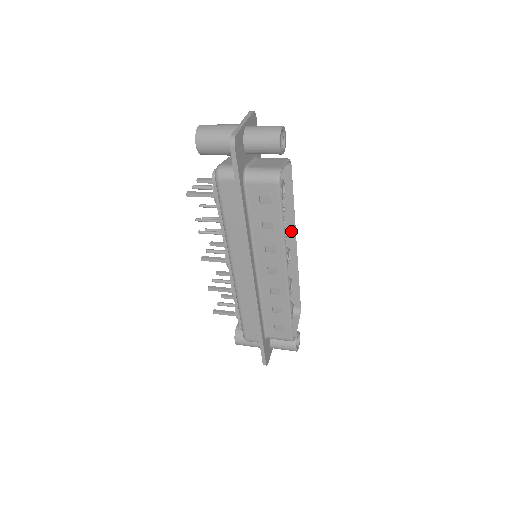
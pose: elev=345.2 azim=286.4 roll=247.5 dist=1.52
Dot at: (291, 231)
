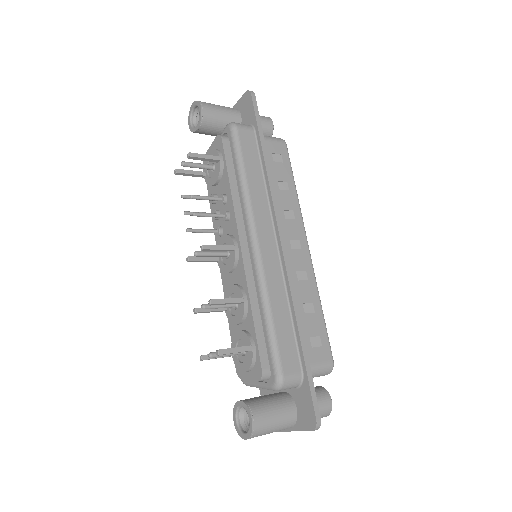
Dot at: occluded
